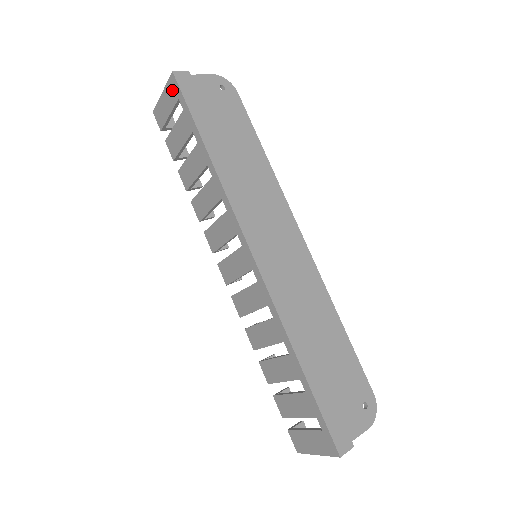
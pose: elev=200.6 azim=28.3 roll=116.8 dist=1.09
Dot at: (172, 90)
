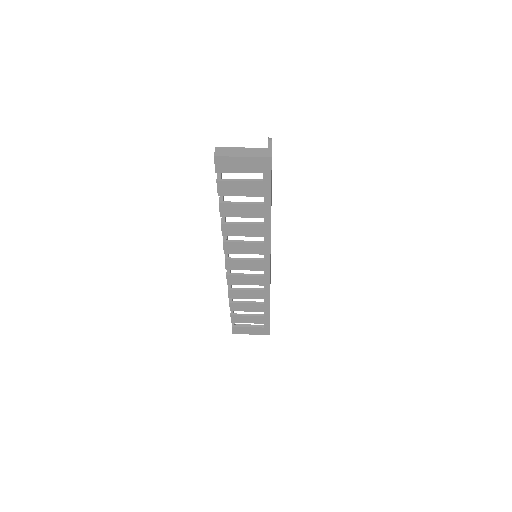
Dot at: (260, 165)
